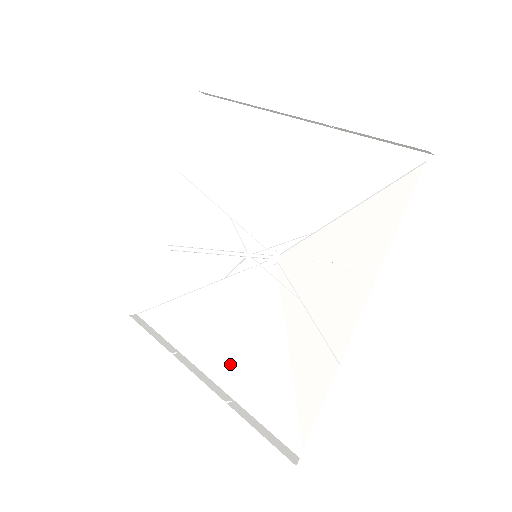
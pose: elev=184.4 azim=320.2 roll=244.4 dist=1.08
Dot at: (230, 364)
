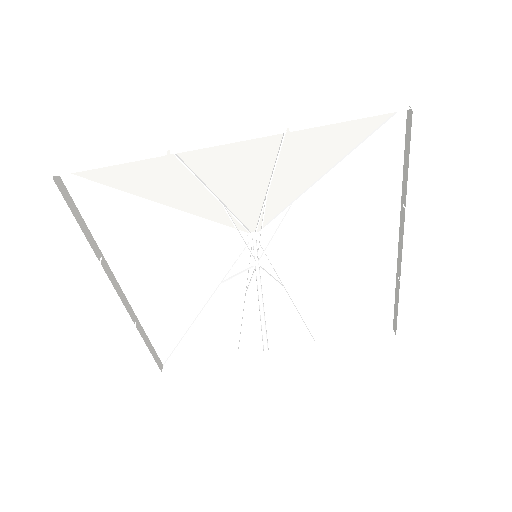
Dot at: (152, 292)
